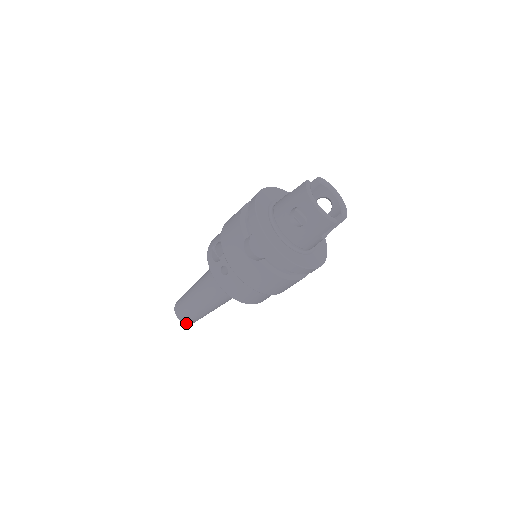
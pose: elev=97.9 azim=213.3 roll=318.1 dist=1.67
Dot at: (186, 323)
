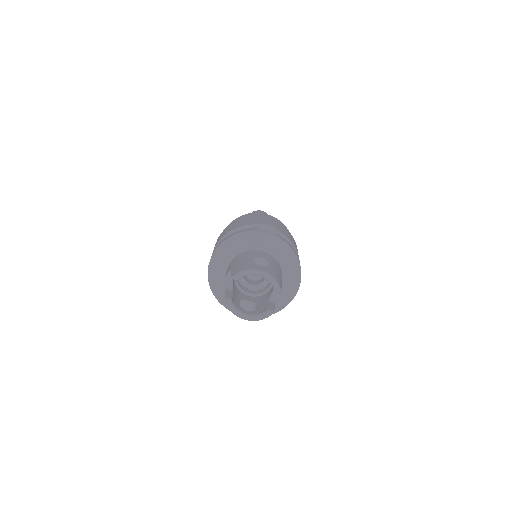
Dot at: occluded
